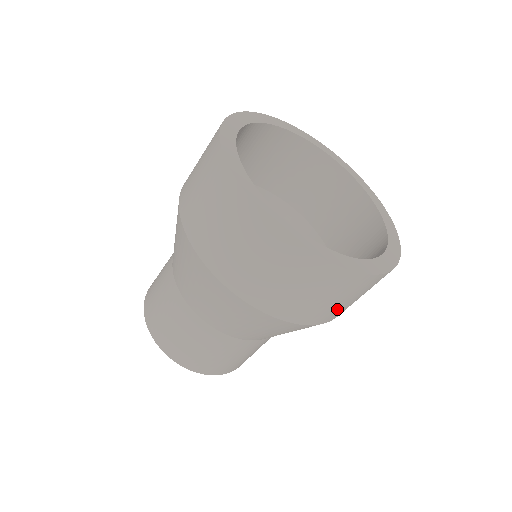
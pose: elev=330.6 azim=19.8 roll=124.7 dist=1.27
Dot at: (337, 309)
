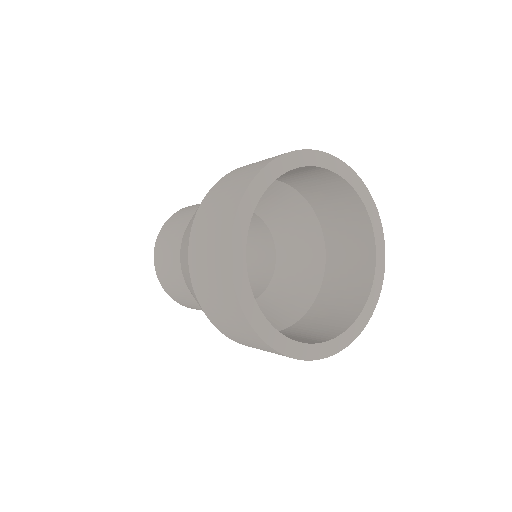
Dot at: occluded
